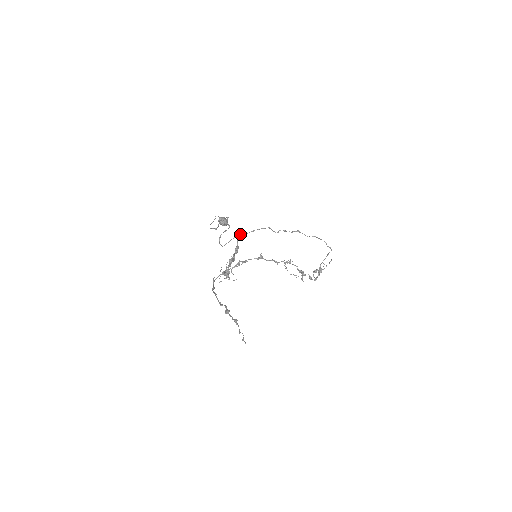
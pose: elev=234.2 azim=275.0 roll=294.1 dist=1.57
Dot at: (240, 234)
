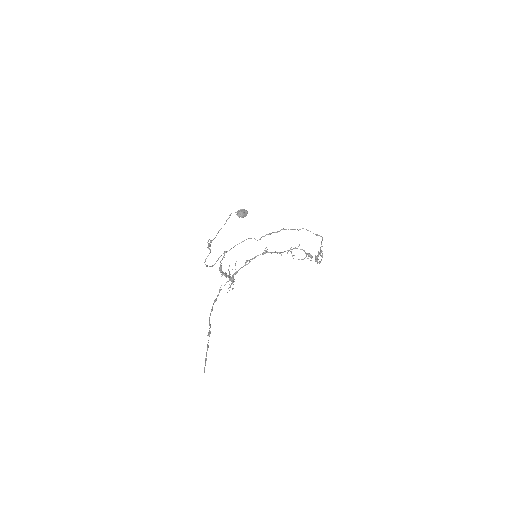
Dot at: (224, 252)
